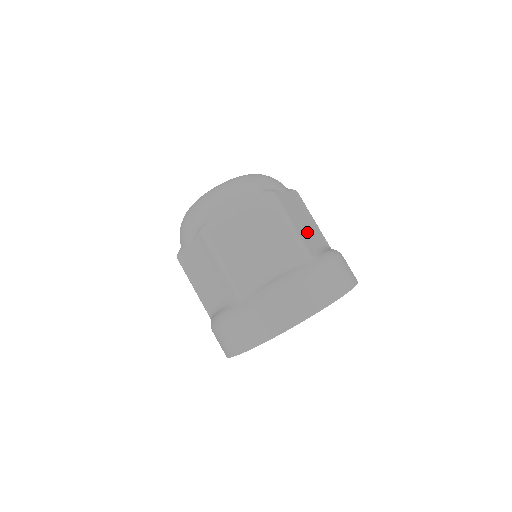
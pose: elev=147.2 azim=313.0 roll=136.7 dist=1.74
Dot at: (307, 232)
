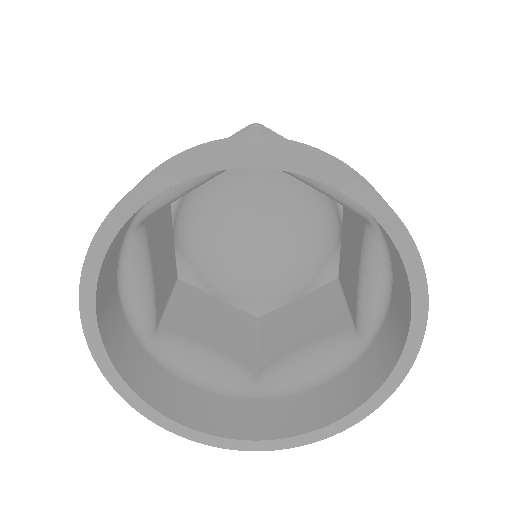
Dot at: occluded
